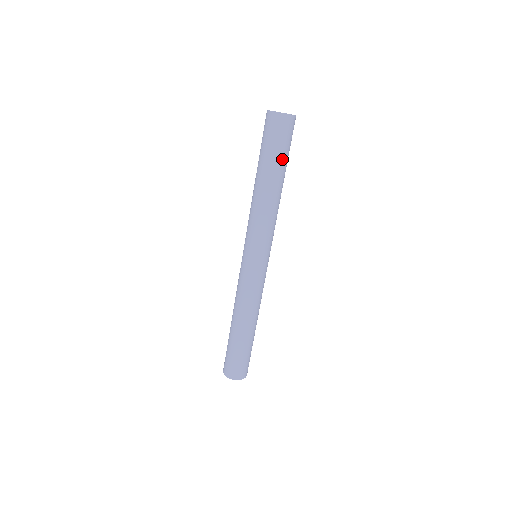
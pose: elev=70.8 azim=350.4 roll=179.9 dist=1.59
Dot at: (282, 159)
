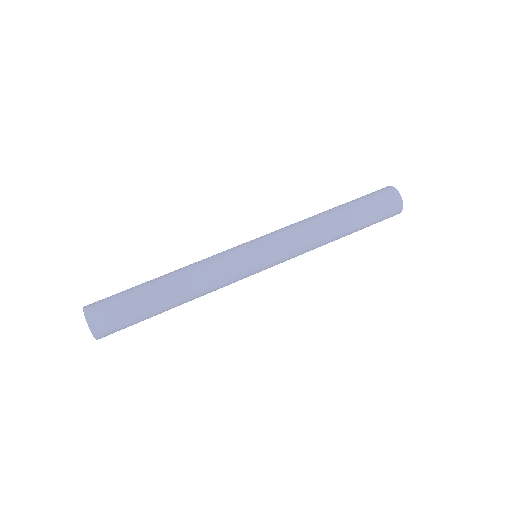
Dot at: (366, 225)
